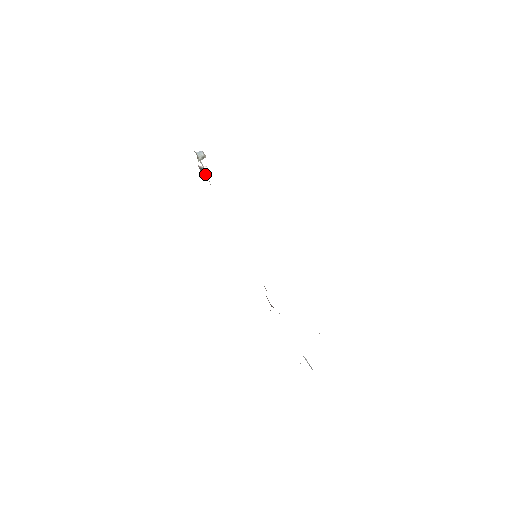
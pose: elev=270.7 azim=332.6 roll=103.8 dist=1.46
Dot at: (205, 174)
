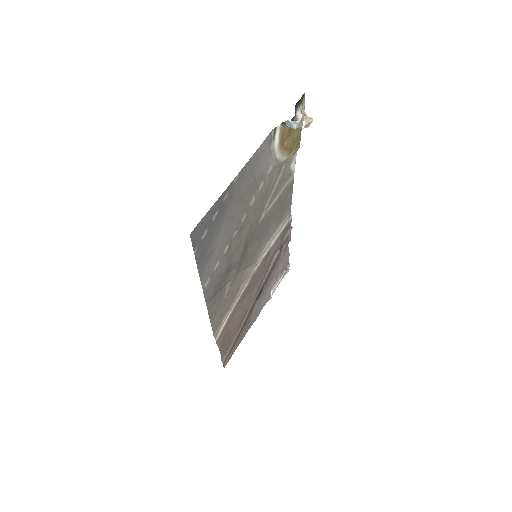
Dot at: occluded
